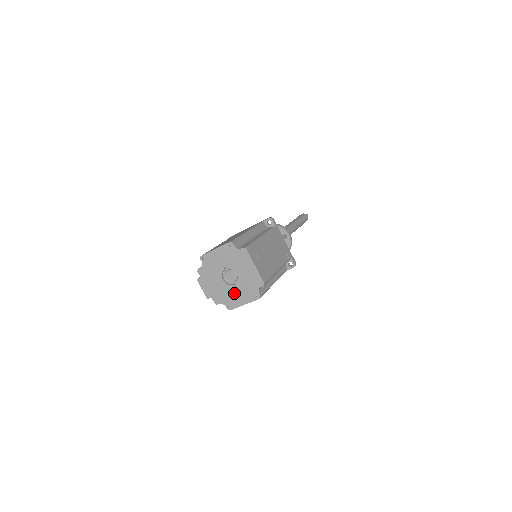
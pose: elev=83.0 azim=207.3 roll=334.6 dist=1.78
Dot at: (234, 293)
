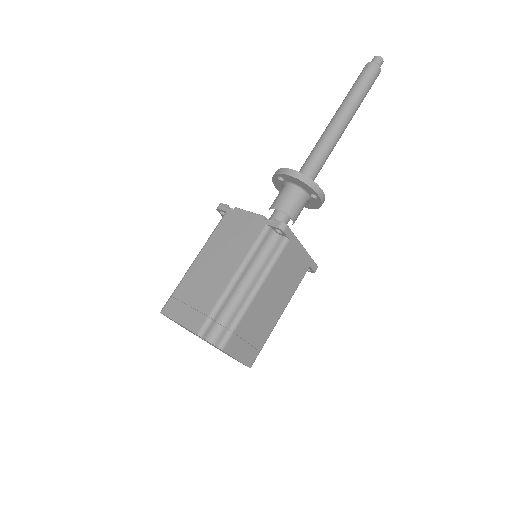
Dot at: occluded
